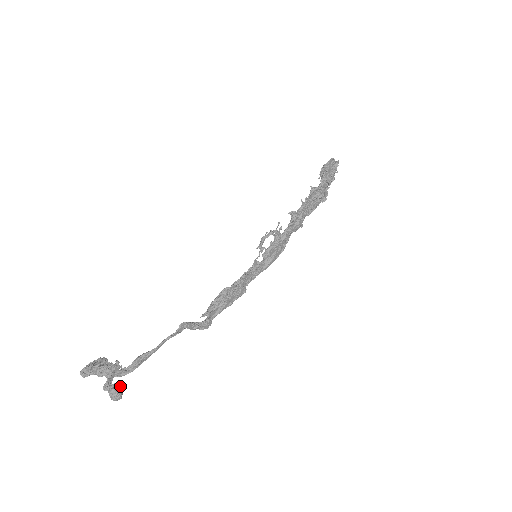
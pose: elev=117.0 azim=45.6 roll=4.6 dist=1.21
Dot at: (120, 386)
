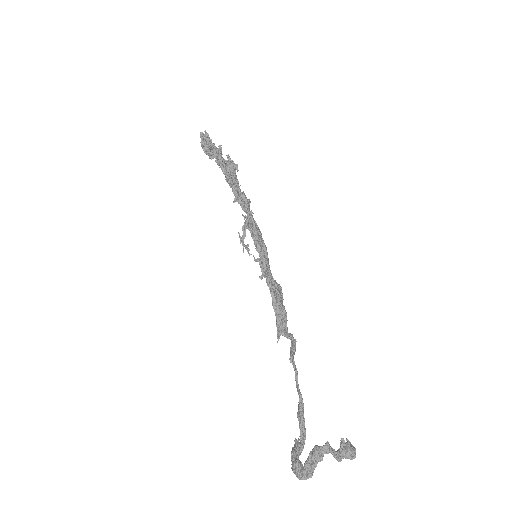
Dot at: (347, 443)
